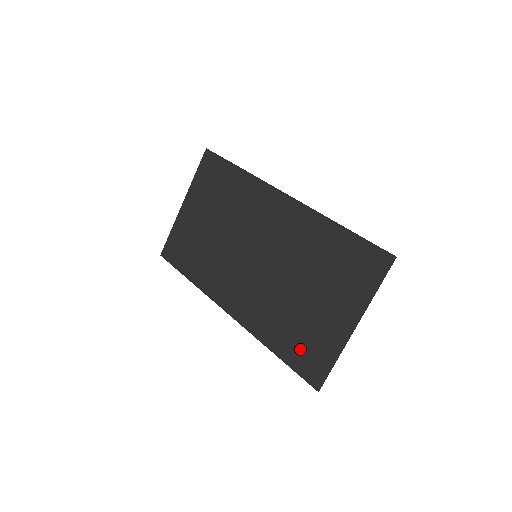
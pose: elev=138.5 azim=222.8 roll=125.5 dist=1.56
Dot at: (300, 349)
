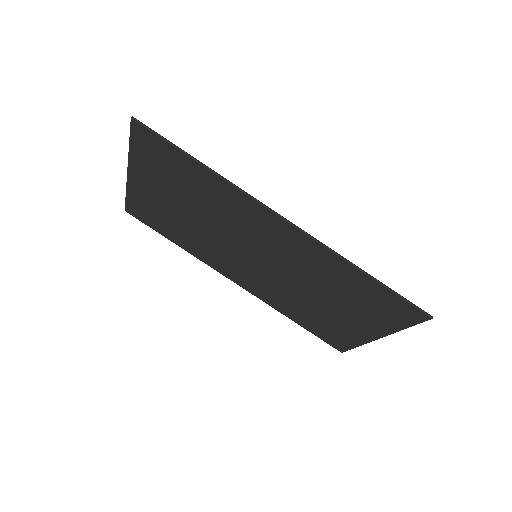
Dot at: (322, 329)
